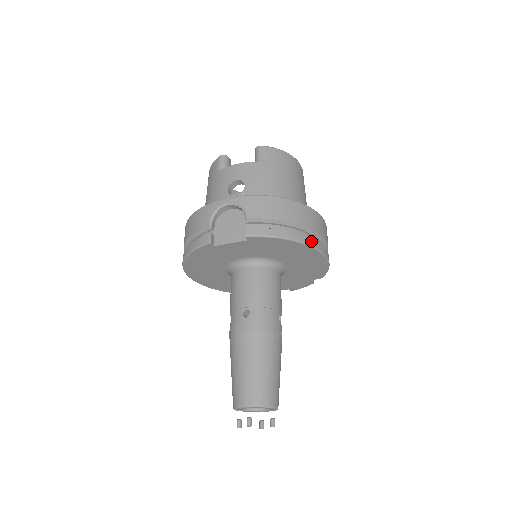
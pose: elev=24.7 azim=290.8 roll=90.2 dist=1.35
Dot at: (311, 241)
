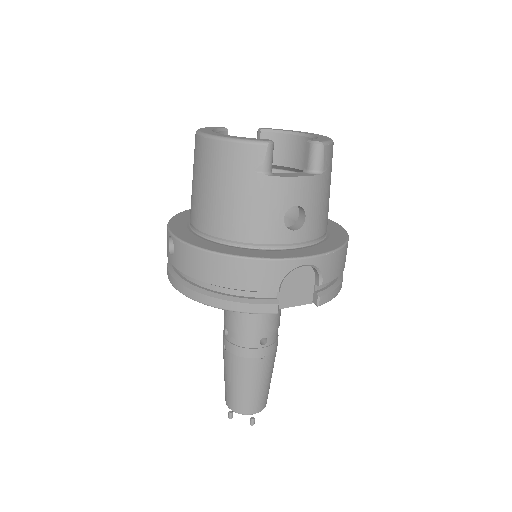
Dot at: occluded
